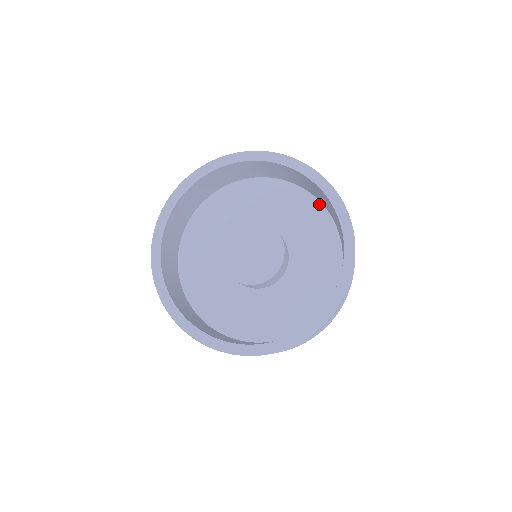
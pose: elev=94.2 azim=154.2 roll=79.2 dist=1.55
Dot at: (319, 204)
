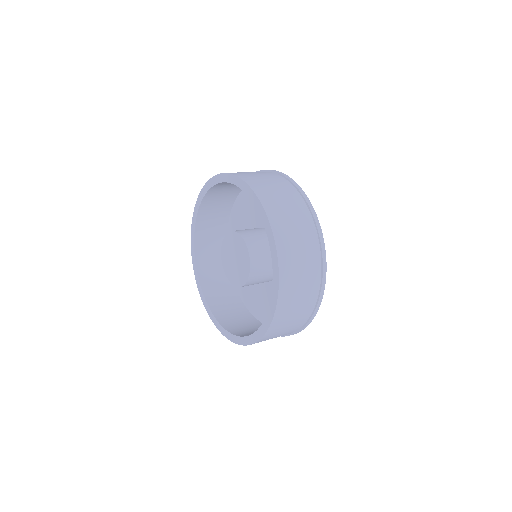
Dot at: occluded
